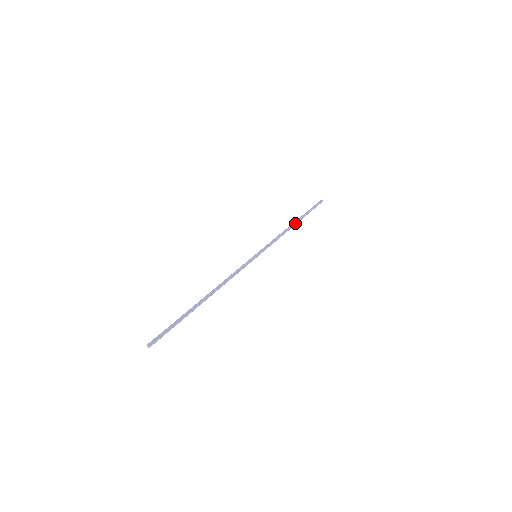
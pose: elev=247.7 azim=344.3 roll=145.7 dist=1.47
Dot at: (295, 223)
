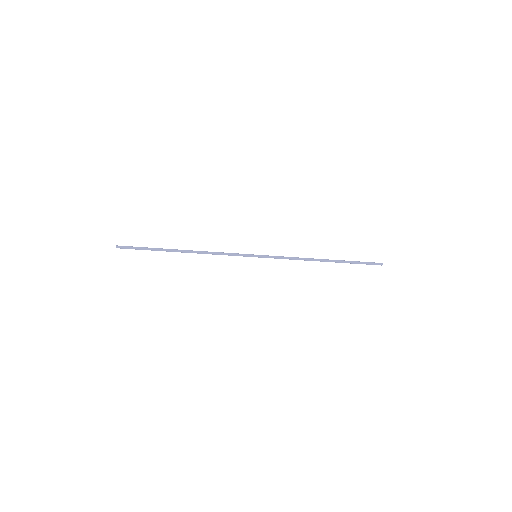
Dot at: (325, 260)
